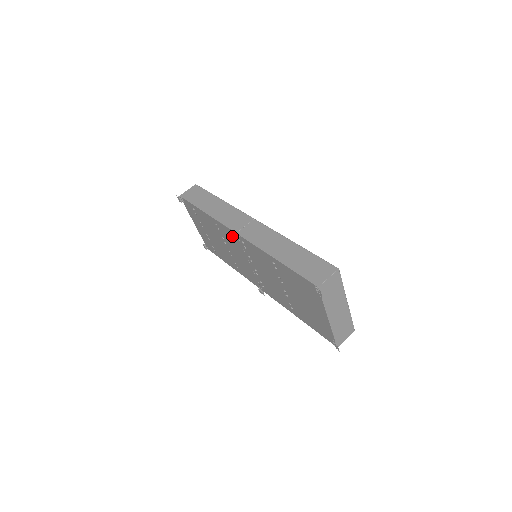
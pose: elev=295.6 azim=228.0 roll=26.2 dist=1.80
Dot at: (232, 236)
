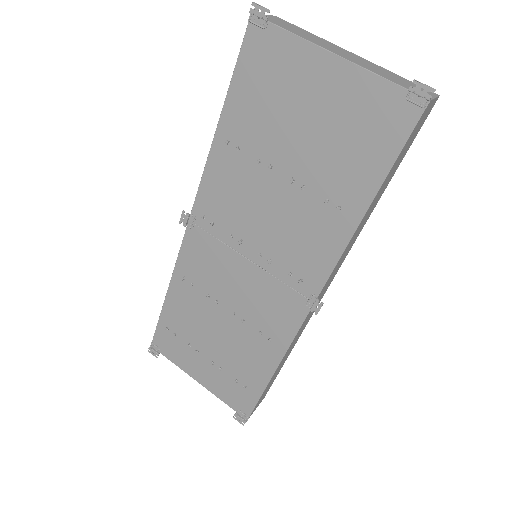
Dot at: (197, 248)
